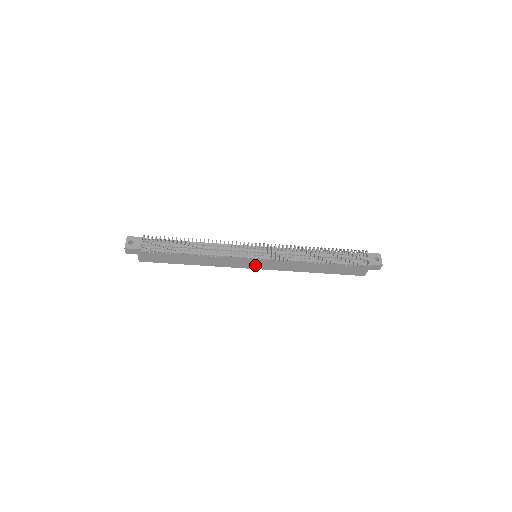
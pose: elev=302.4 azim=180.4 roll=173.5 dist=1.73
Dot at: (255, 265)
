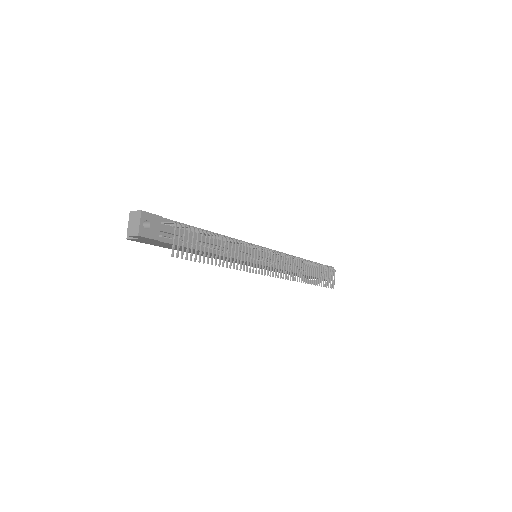
Dot at: occluded
